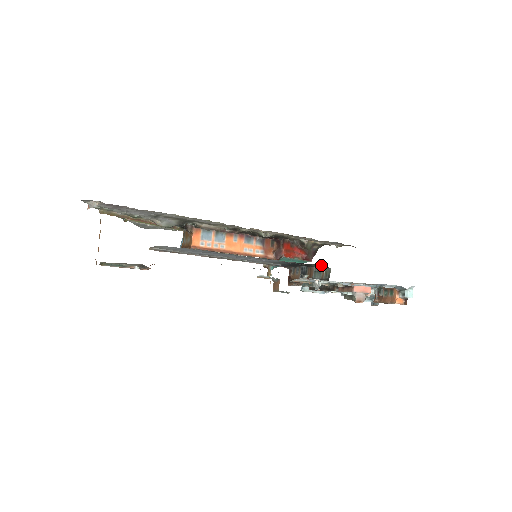
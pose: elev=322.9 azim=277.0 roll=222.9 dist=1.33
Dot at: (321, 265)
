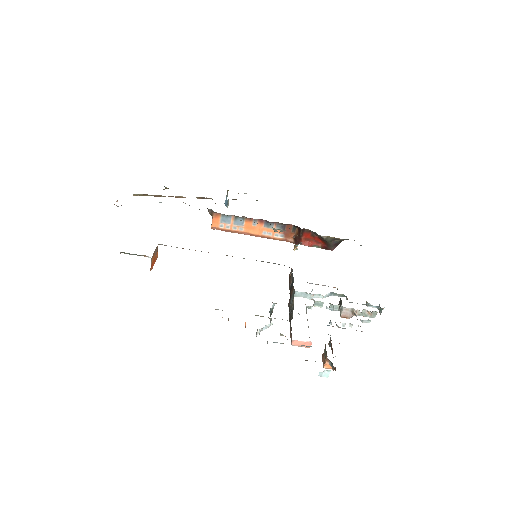
Dot at: occluded
